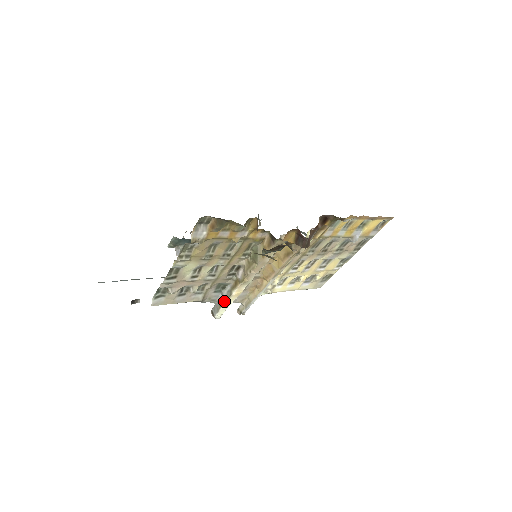
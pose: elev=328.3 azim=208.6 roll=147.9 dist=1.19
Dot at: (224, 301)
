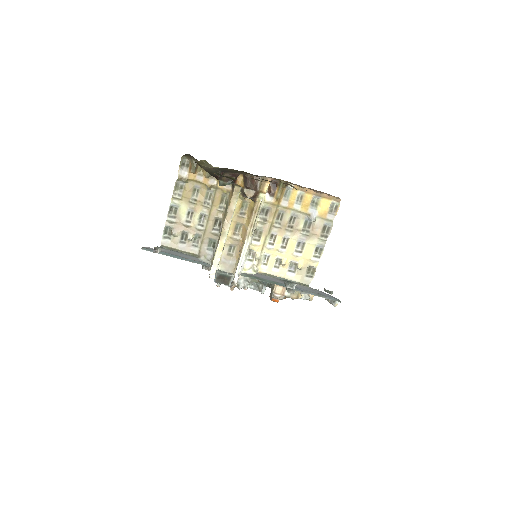
Dot at: (214, 257)
